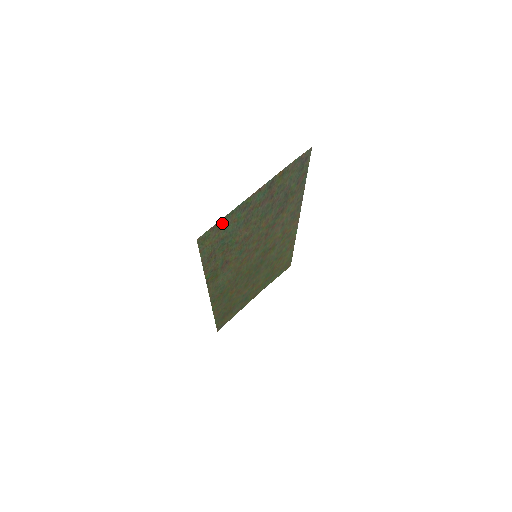
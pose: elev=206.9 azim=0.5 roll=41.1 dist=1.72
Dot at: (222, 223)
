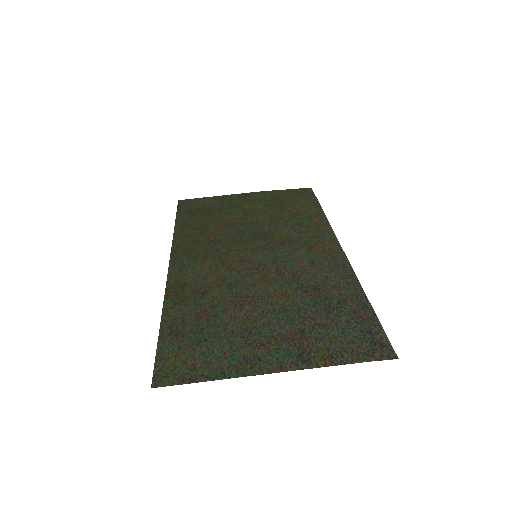
Dot at: (202, 372)
